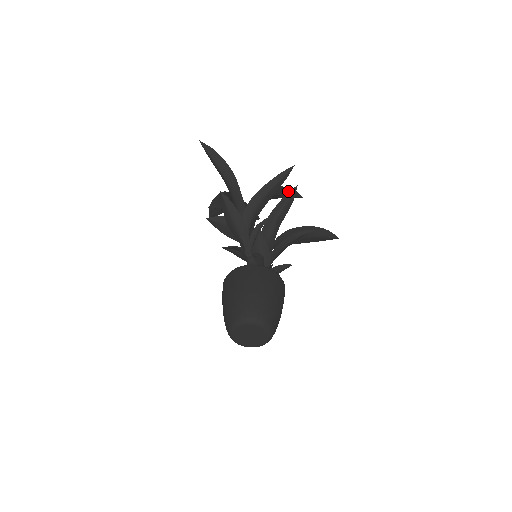
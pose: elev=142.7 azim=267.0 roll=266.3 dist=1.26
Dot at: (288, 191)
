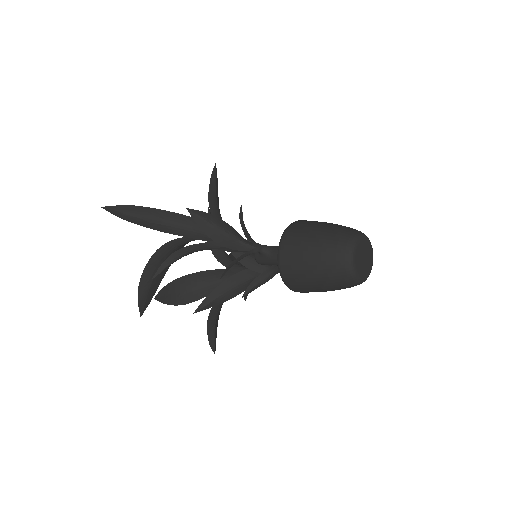
Dot at: occluded
